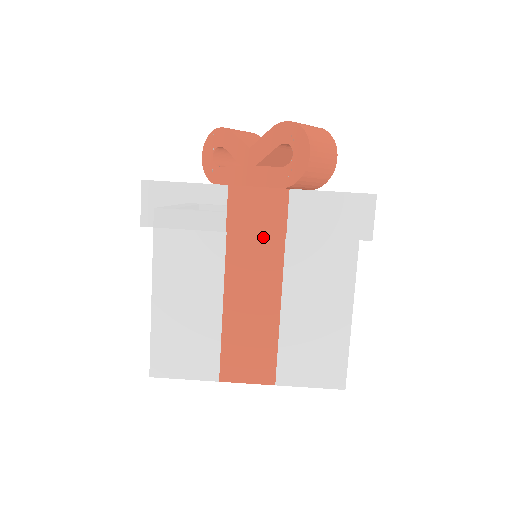
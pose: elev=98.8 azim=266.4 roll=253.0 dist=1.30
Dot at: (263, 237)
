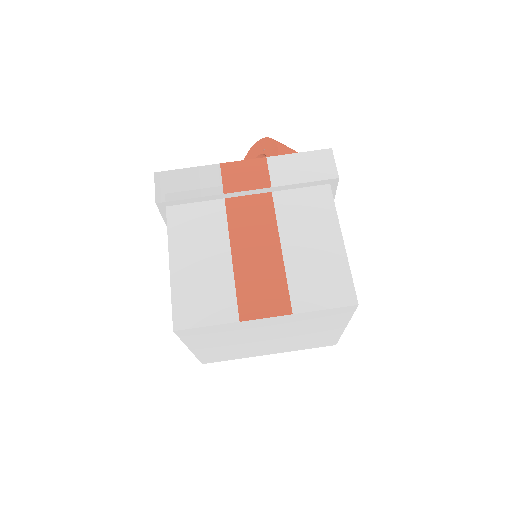
Dot at: (254, 197)
